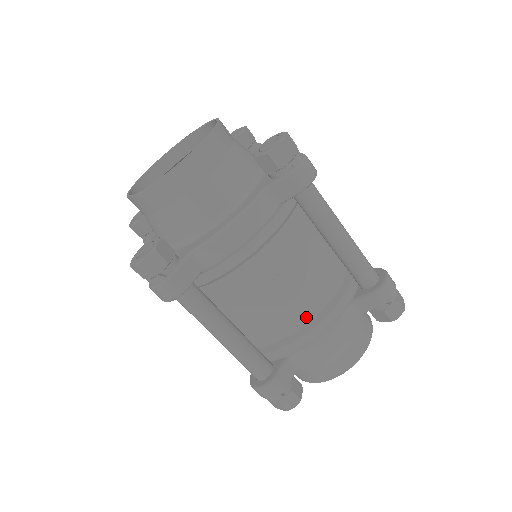
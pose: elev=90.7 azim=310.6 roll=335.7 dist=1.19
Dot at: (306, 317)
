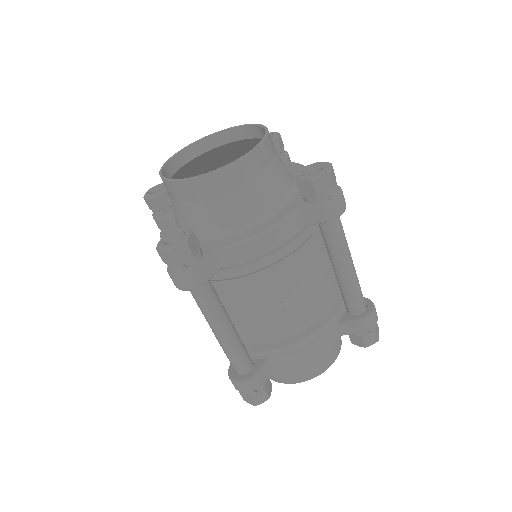
Dot at: (296, 329)
